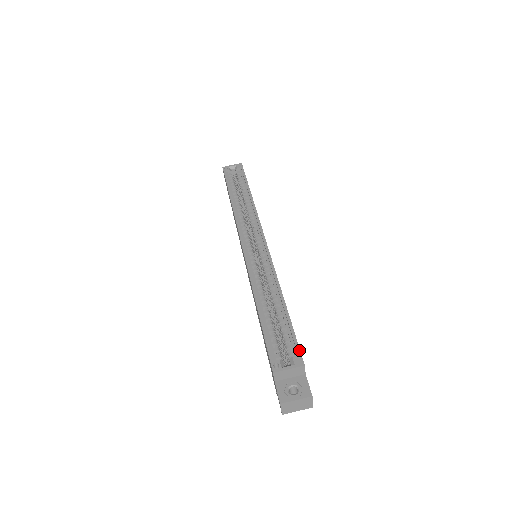
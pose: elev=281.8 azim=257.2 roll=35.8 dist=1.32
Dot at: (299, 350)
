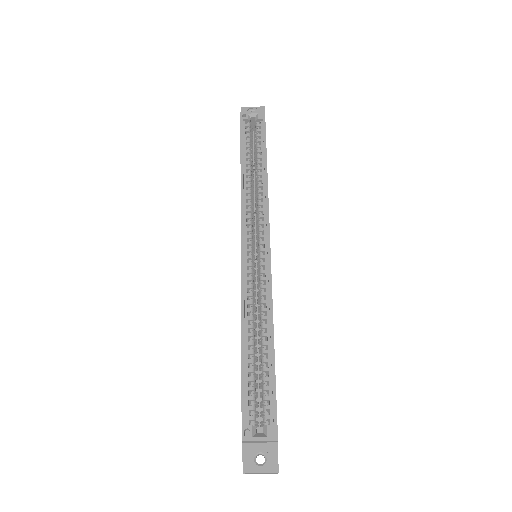
Dot at: (276, 418)
